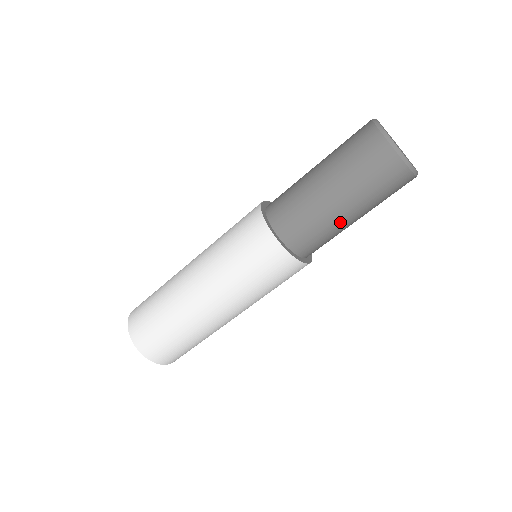
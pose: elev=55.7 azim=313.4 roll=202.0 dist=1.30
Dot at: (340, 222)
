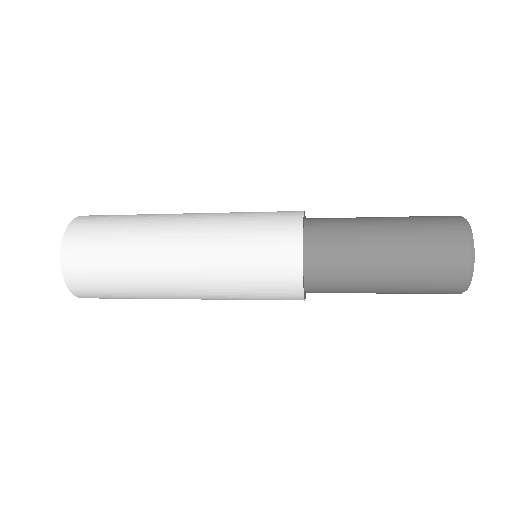
Dot at: occluded
